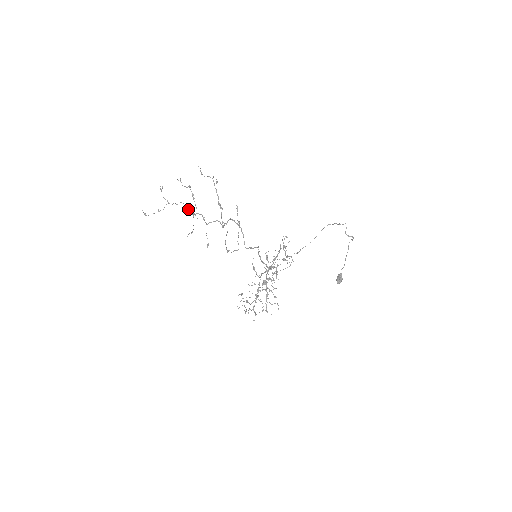
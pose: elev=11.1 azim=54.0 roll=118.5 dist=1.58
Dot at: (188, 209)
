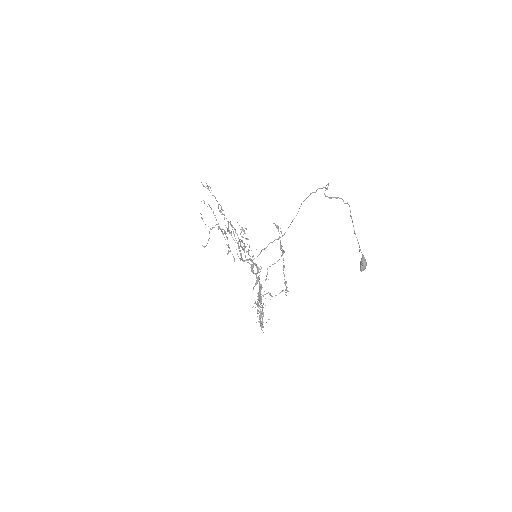
Dot at: occluded
